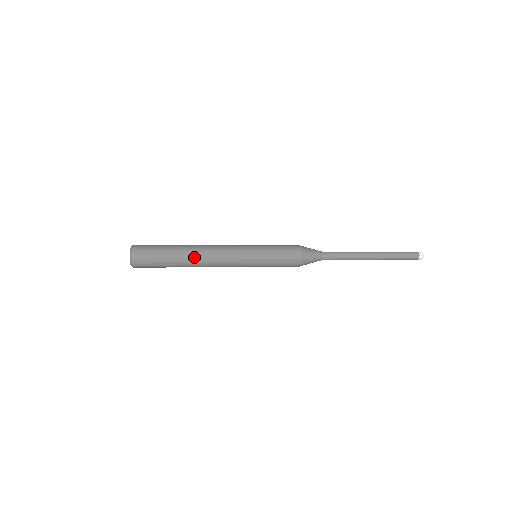
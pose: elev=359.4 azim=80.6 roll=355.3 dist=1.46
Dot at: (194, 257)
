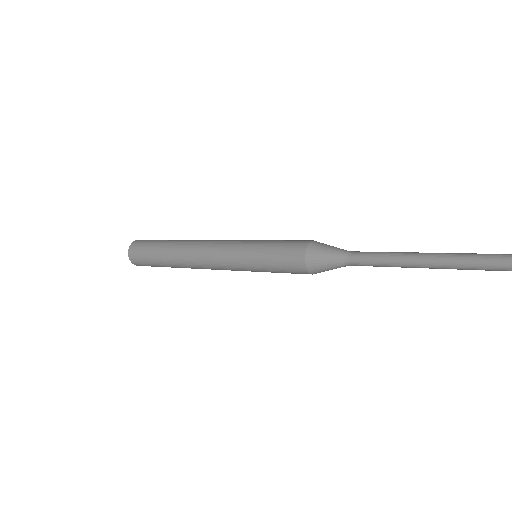
Dot at: (180, 259)
